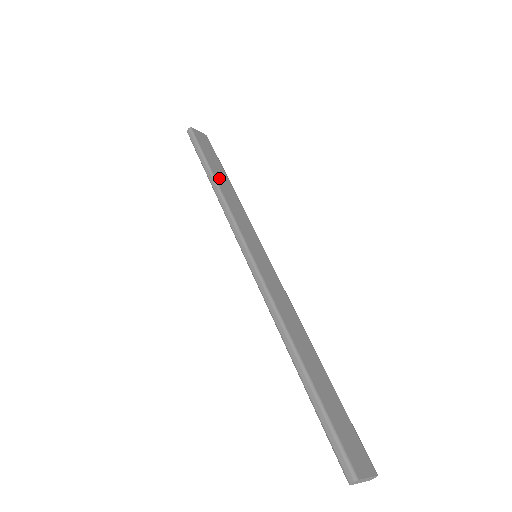
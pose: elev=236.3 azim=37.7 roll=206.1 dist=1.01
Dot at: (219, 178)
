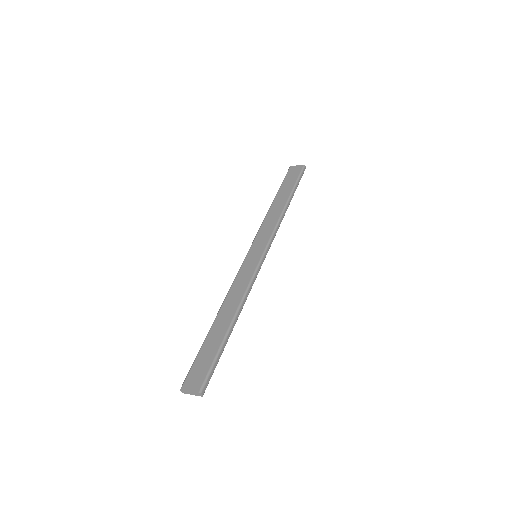
Dot at: (277, 202)
